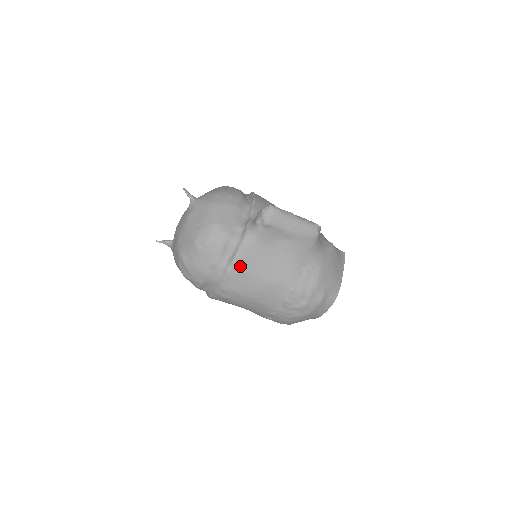
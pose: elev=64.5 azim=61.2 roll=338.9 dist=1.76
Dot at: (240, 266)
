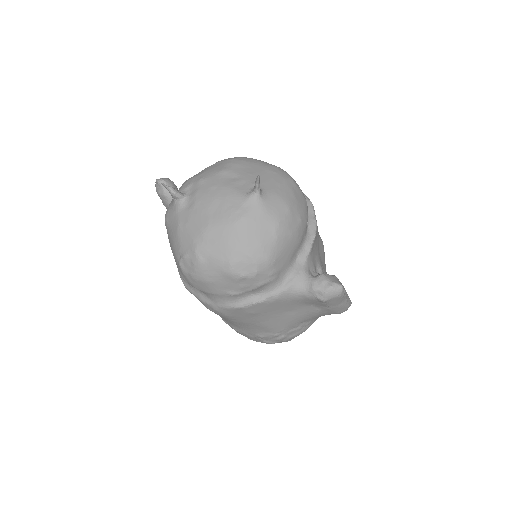
Dot at: (256, 308)
